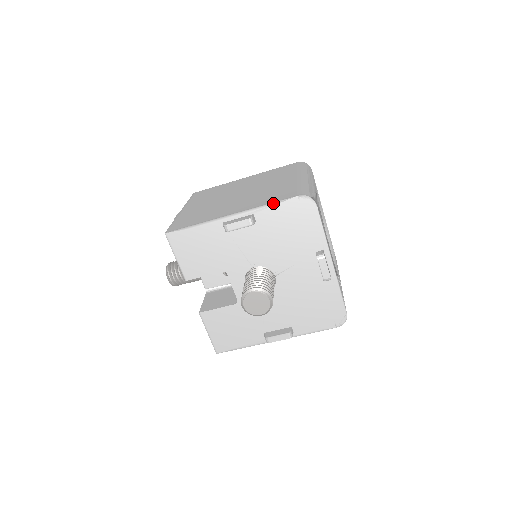
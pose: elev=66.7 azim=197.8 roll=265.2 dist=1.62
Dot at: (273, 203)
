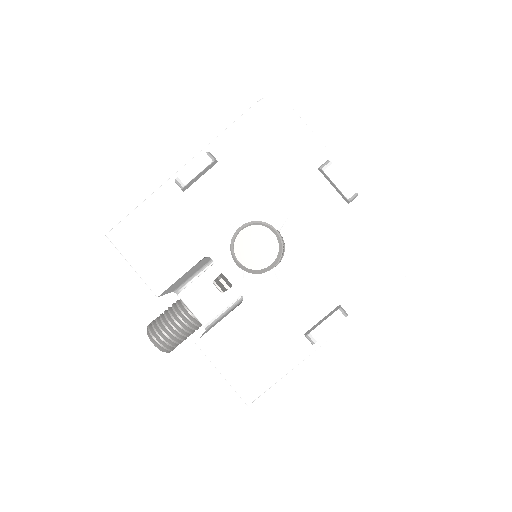
Dot at: (230, 126)
